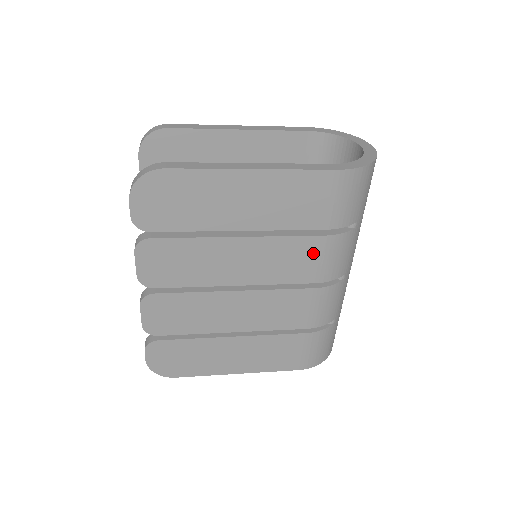
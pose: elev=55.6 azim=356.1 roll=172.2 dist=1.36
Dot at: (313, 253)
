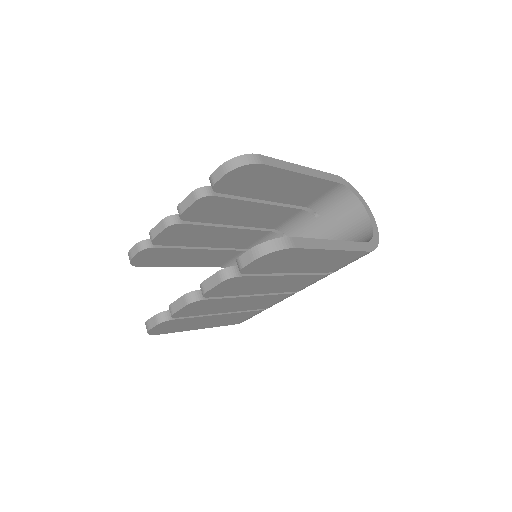
Dot at: (313, 281)
